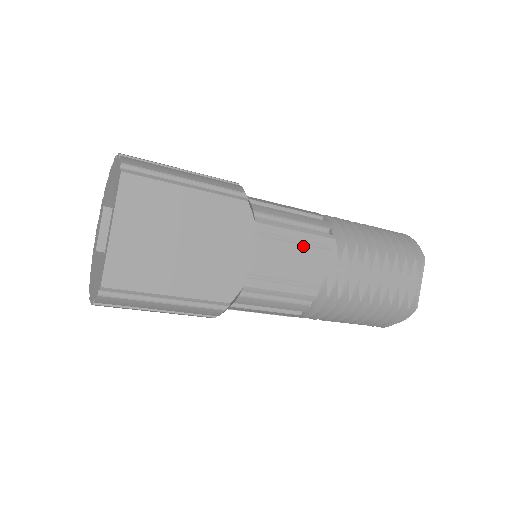
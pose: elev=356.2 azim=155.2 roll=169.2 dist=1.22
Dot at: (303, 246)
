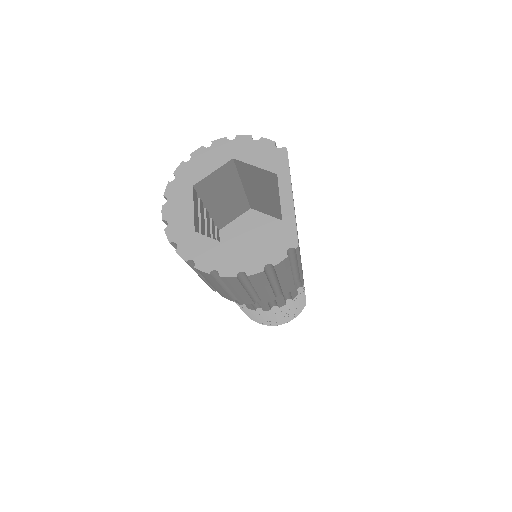
Dot at: occluded
